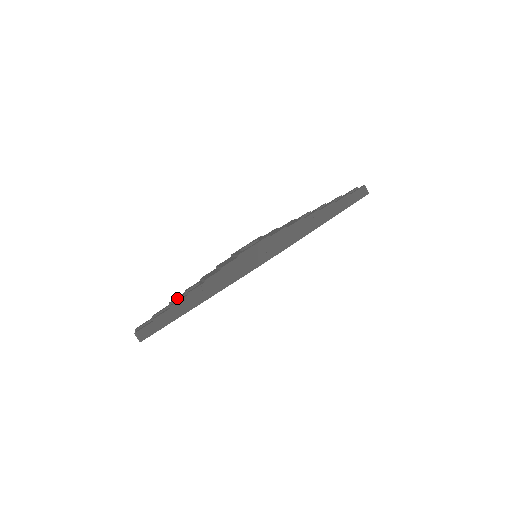
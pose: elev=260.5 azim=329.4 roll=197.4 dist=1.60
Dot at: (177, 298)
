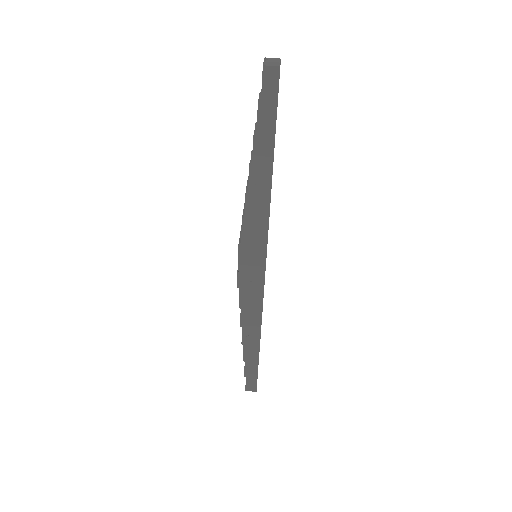
Dot at: occluded
